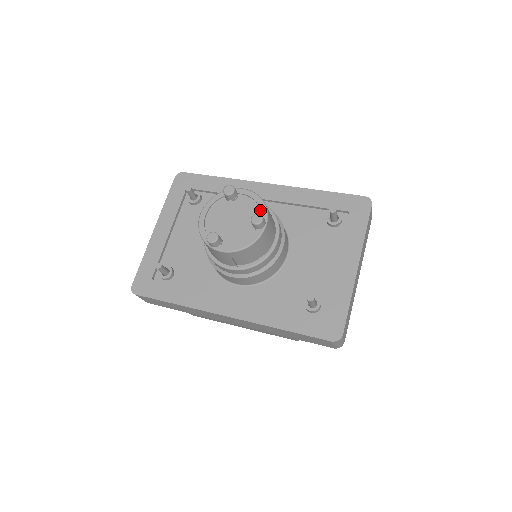
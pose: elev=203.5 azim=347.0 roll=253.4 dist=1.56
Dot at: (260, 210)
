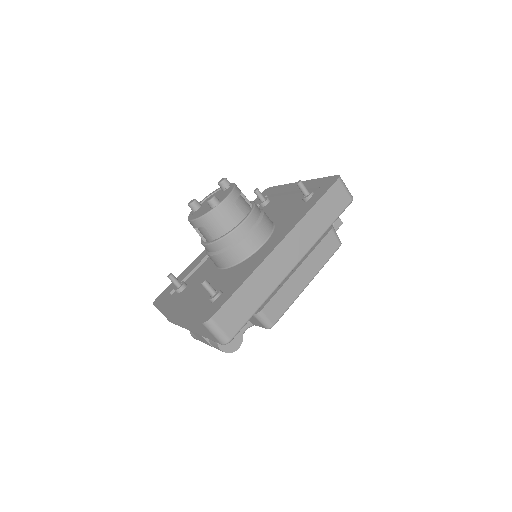
Dot at: (219, 190)
